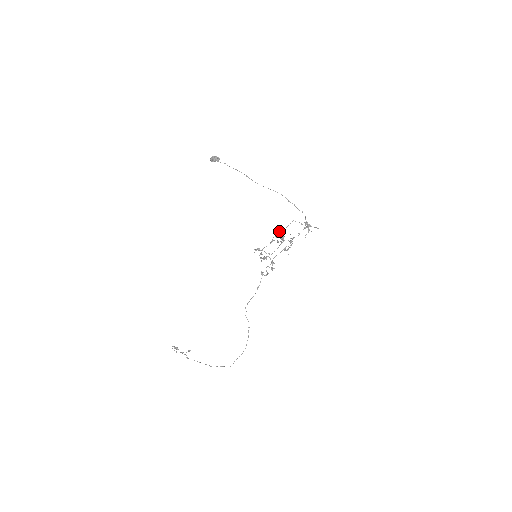
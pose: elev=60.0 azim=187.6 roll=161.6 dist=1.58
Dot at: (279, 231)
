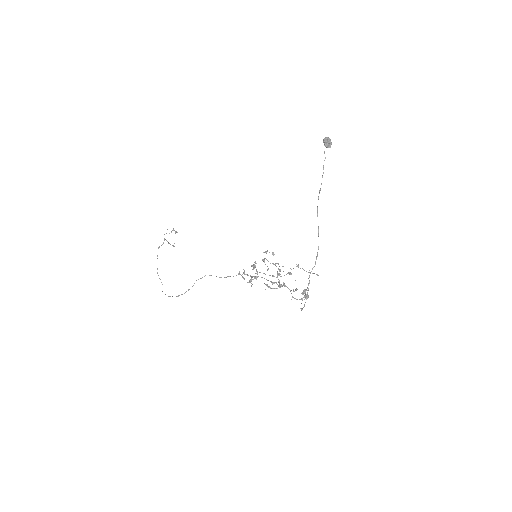
Dot at: (298, 265)
